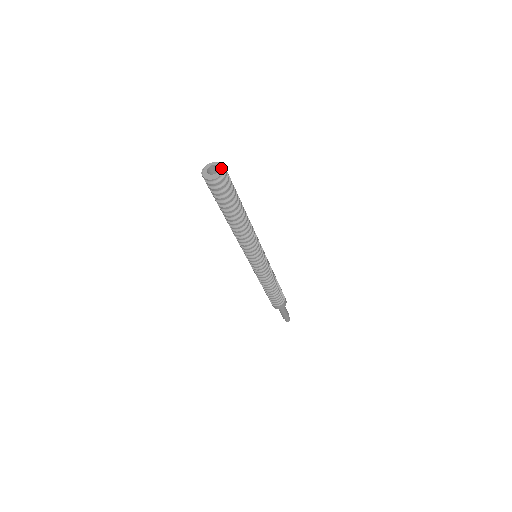
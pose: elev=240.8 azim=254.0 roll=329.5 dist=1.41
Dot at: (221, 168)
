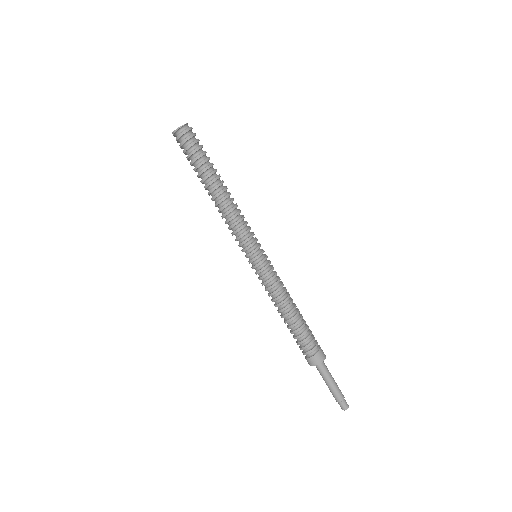
Dot at: (186, 124)
